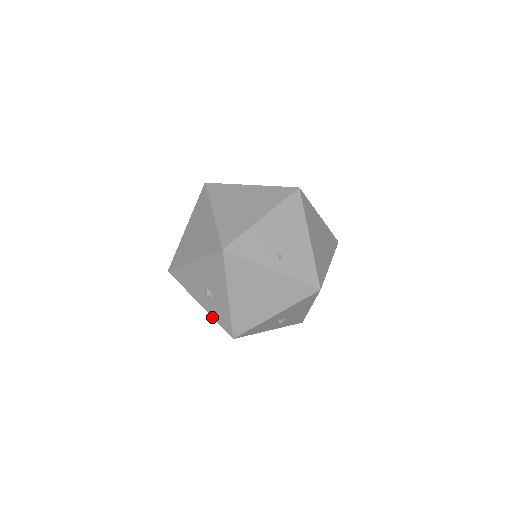
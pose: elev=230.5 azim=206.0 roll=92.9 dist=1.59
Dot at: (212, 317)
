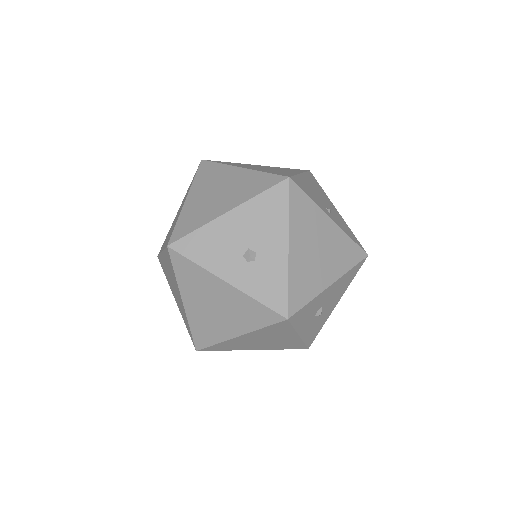
Dot at: (249, 296)
